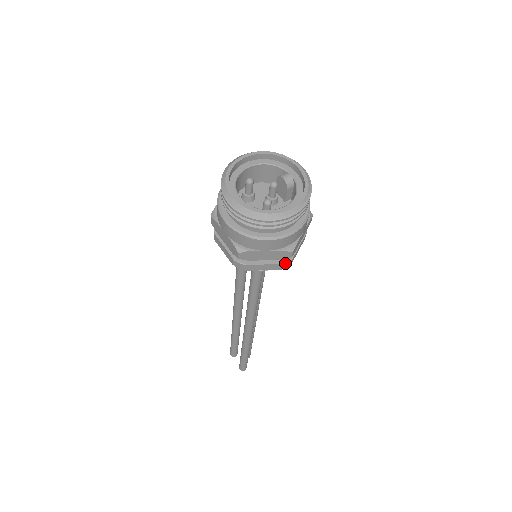
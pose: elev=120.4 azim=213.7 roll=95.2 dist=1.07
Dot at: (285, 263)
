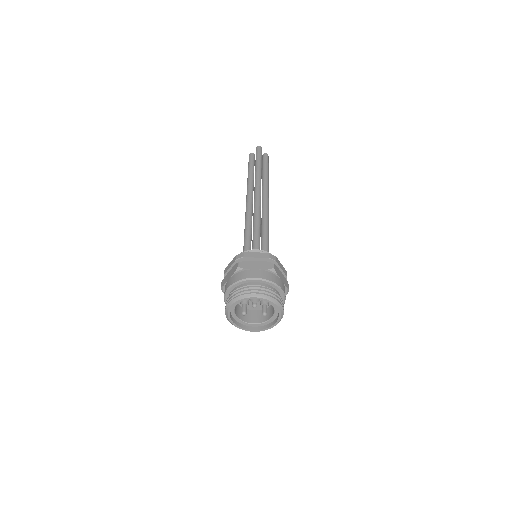
Dot at: occluded
